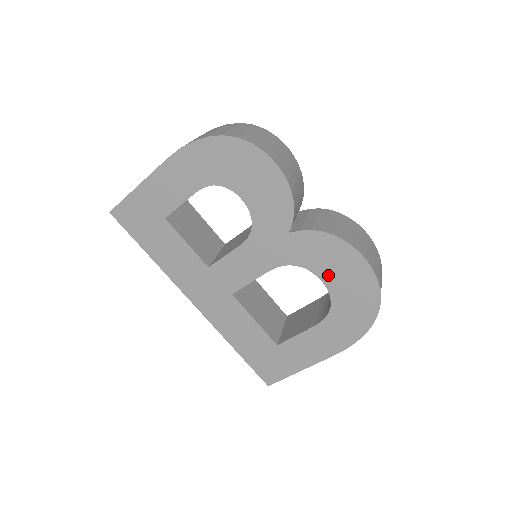
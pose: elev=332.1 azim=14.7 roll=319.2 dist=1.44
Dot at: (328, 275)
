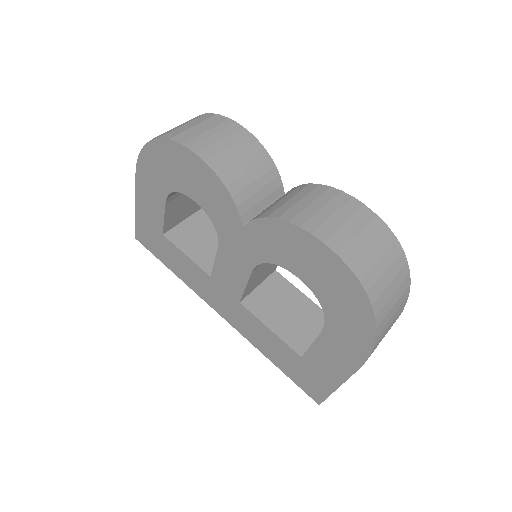
Dot at: (299, 269)
